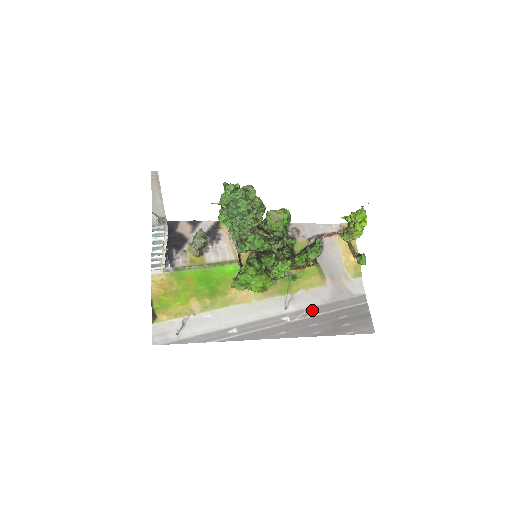
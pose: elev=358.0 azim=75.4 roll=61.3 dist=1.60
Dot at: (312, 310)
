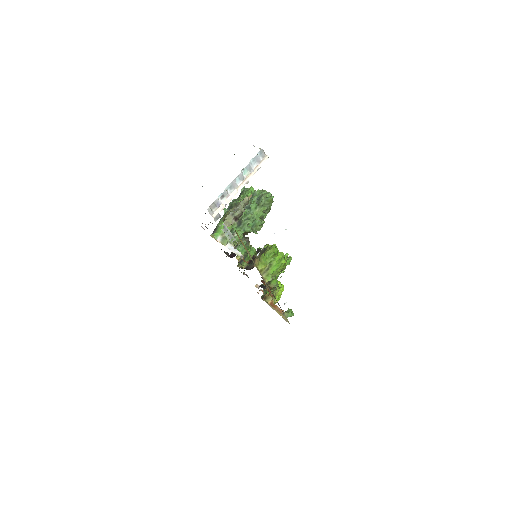
Dot at: occluded
